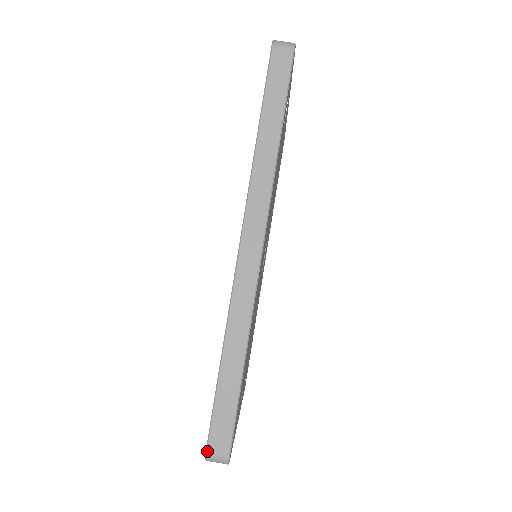
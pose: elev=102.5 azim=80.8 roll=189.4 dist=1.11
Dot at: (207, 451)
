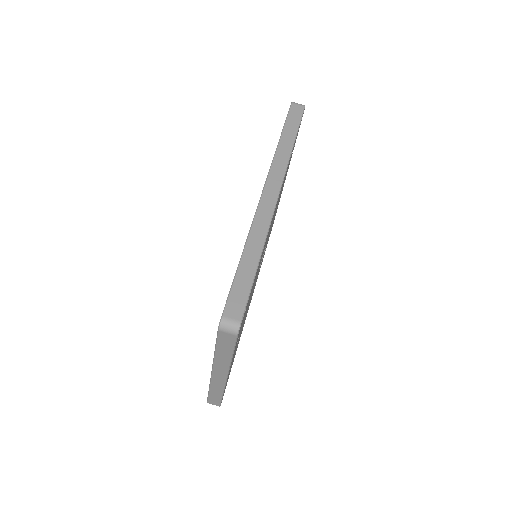
Dot at: (223, 315)
